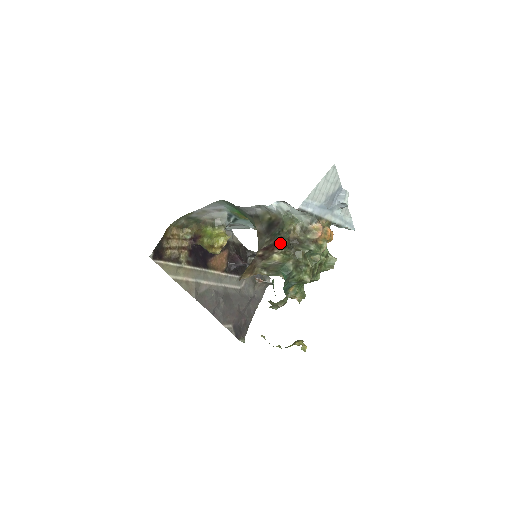
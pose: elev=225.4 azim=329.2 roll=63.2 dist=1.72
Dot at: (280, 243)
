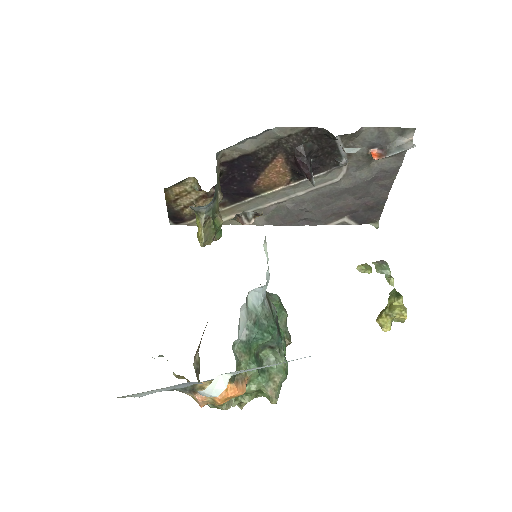
Dot at: occluded
